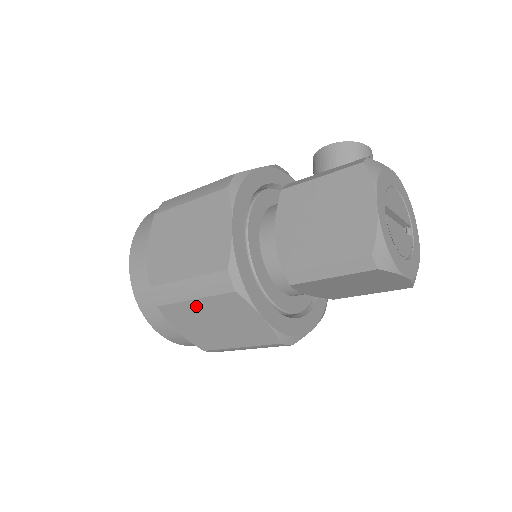
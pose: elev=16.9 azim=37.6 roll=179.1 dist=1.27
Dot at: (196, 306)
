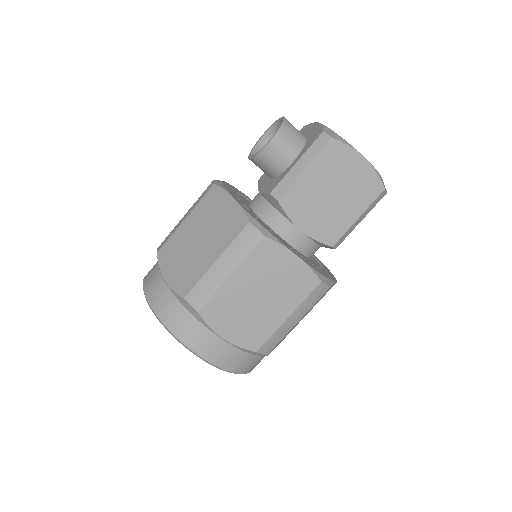
Dot at: occluded
